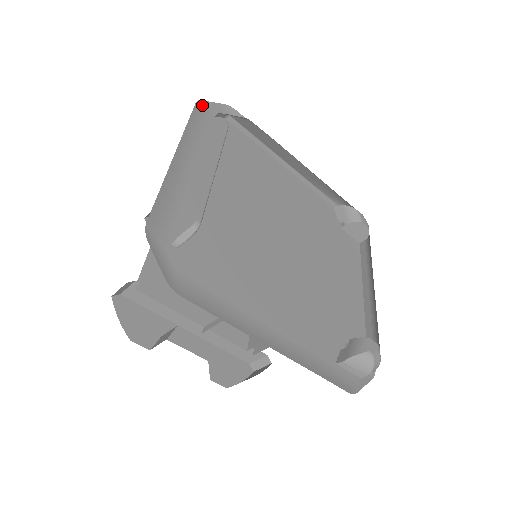
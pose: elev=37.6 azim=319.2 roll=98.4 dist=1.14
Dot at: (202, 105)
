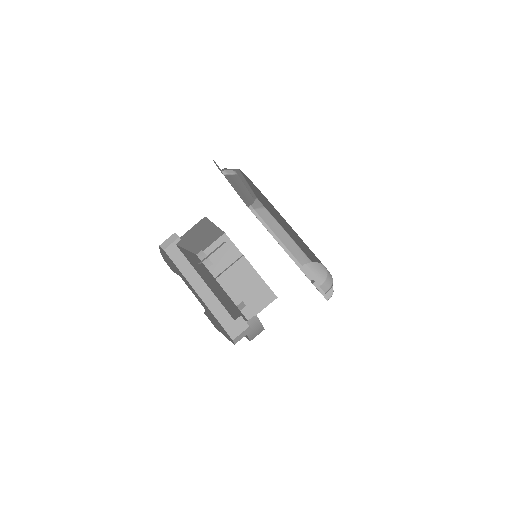
Dot at: (241, 198)
